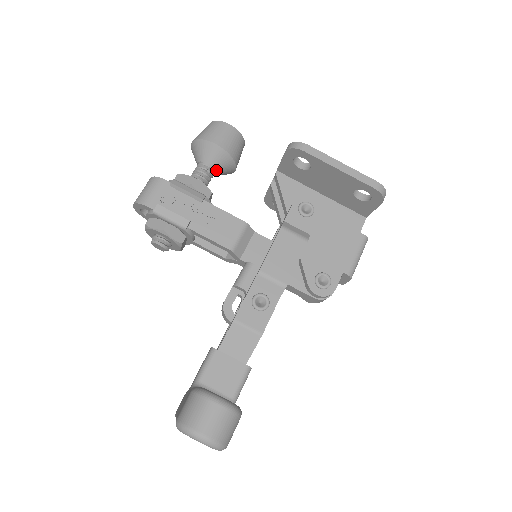
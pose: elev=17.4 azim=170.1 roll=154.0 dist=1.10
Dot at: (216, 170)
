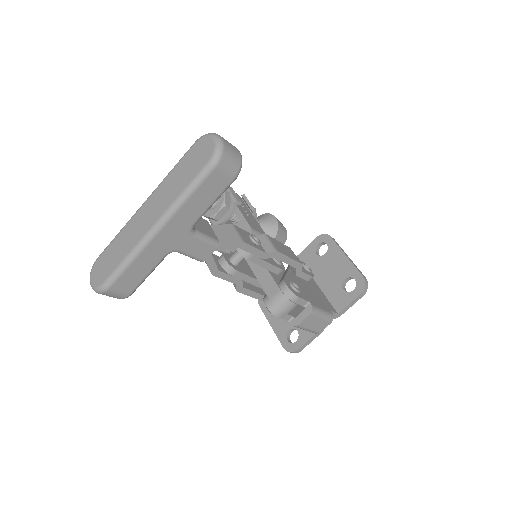
Dot at: occluded
